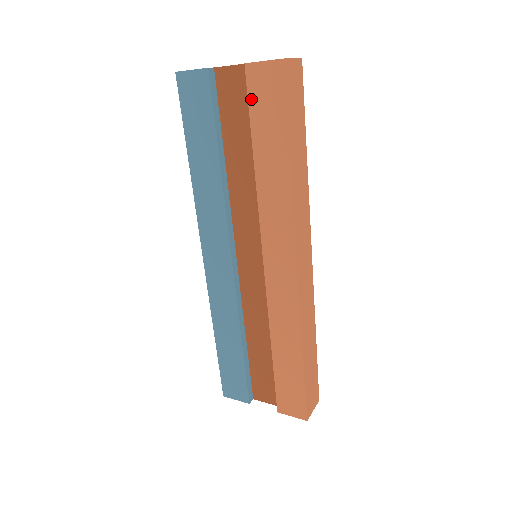
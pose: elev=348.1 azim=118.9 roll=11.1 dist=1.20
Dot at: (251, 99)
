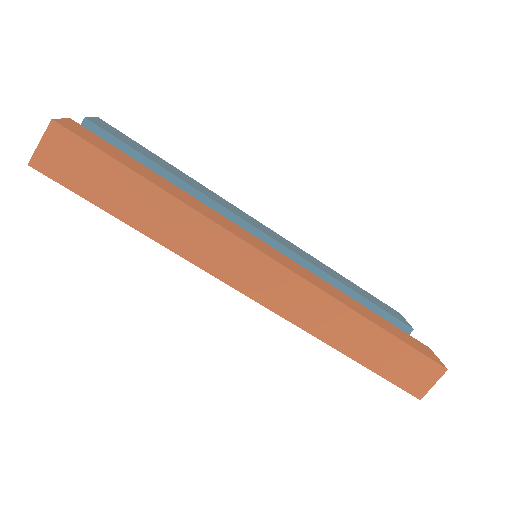
Dot at: occluded
